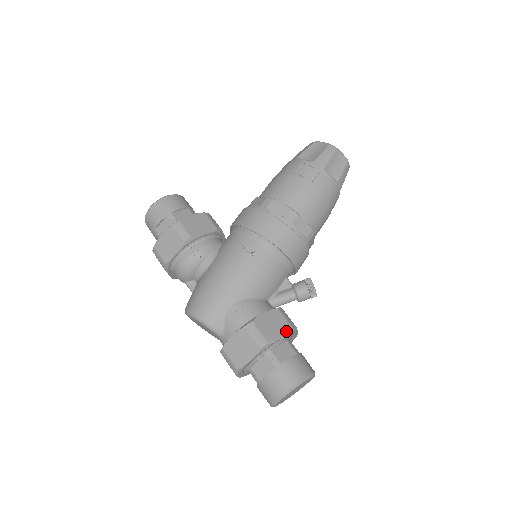
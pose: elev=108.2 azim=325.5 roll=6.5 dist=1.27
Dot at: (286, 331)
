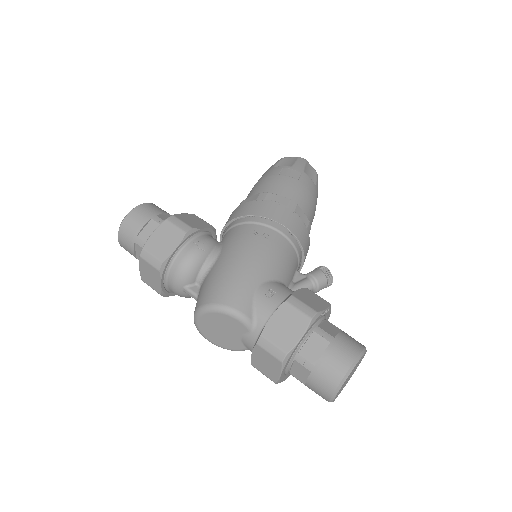
Dot at: (327, 305)
